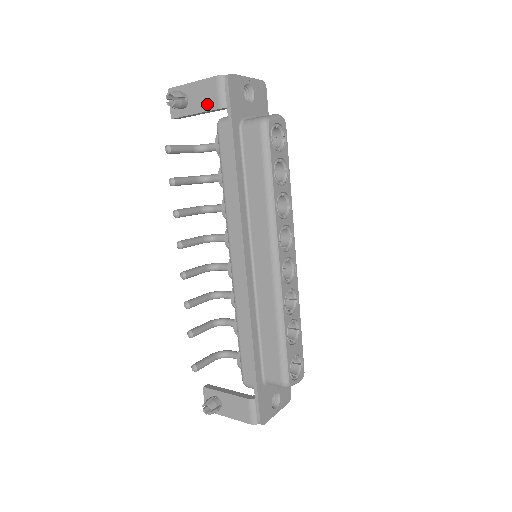
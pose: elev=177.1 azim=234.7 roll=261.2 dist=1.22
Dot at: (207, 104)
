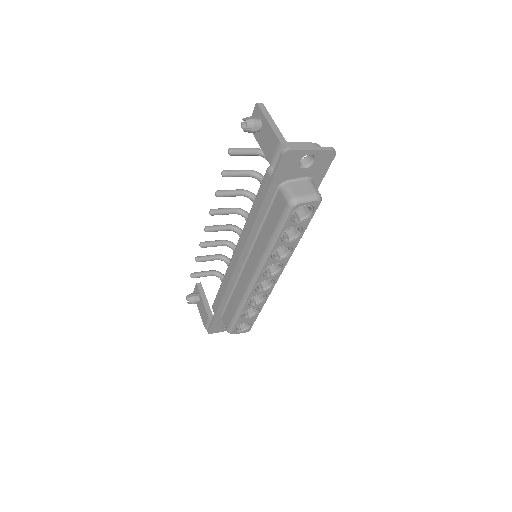
Dot at: (267, 150)
